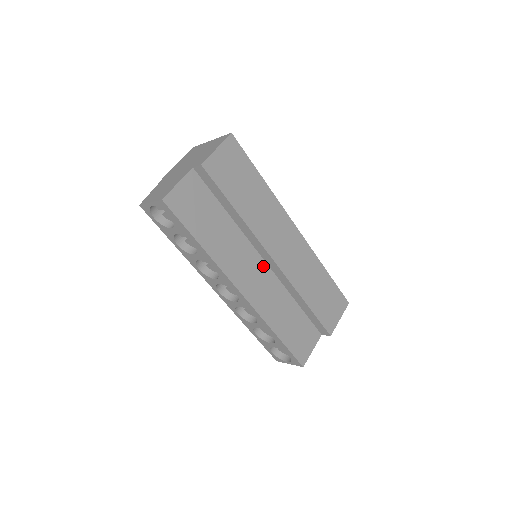
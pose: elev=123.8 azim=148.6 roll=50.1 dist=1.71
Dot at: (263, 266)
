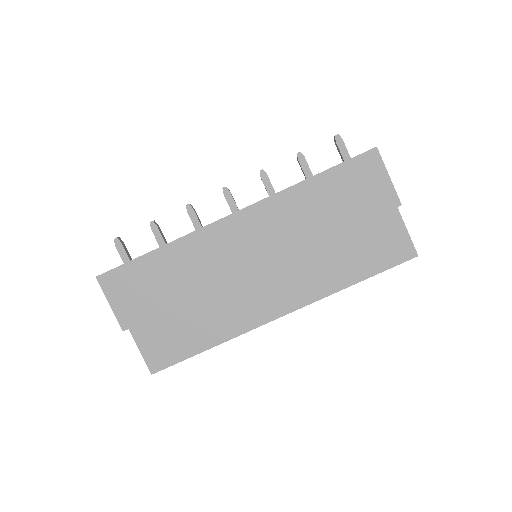
Dot at: (264, 273)
